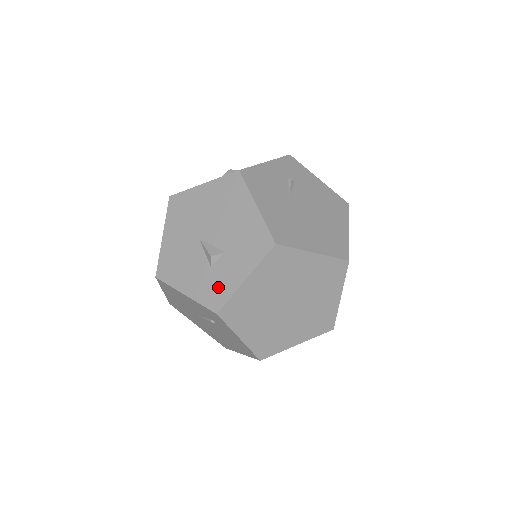
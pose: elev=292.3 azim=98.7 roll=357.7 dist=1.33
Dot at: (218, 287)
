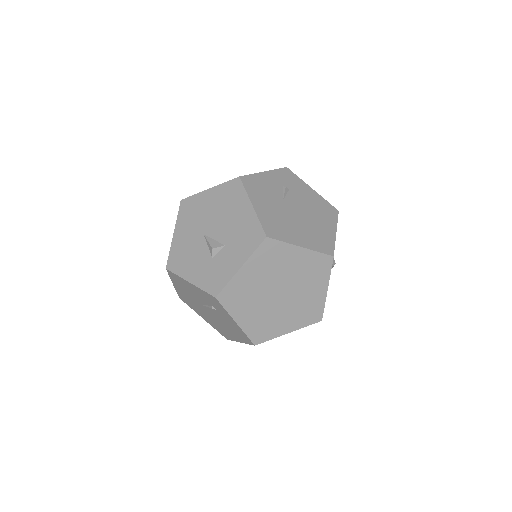
Dot at: (217, 275)
